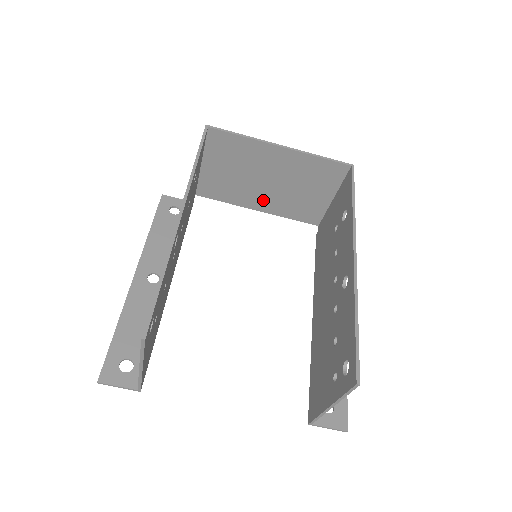
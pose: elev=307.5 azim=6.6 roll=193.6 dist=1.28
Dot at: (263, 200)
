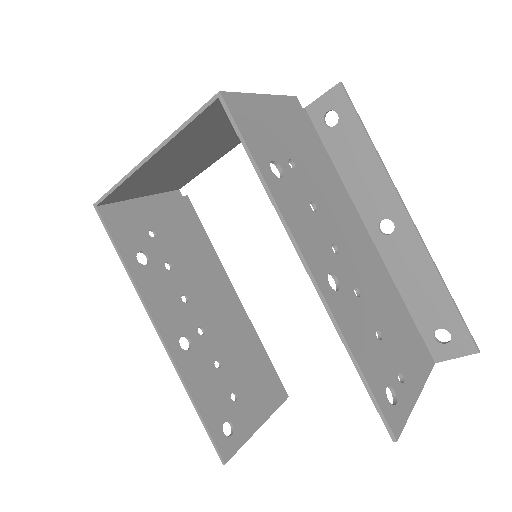
Dot at: (218, 151)
